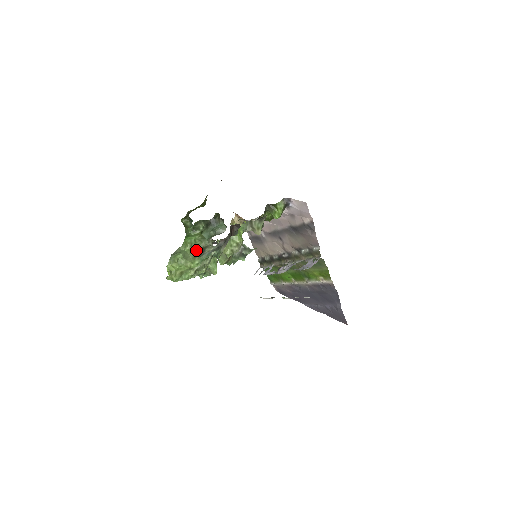
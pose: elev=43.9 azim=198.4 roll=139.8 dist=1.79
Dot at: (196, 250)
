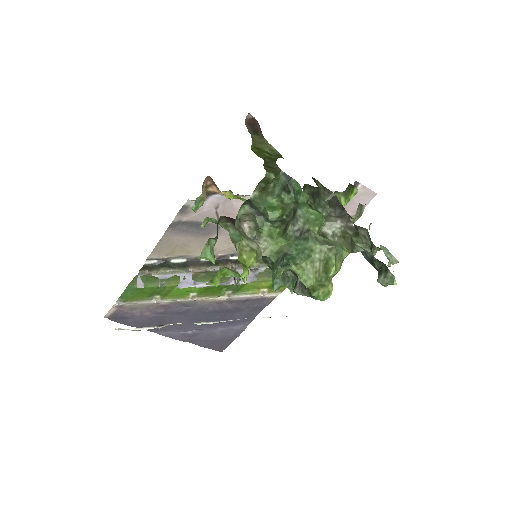
Dot at: occluded
